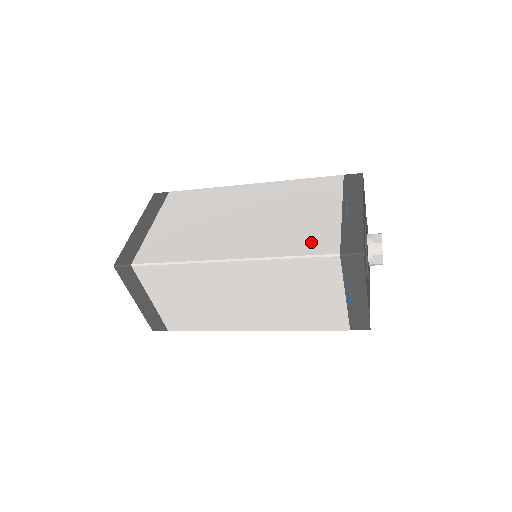
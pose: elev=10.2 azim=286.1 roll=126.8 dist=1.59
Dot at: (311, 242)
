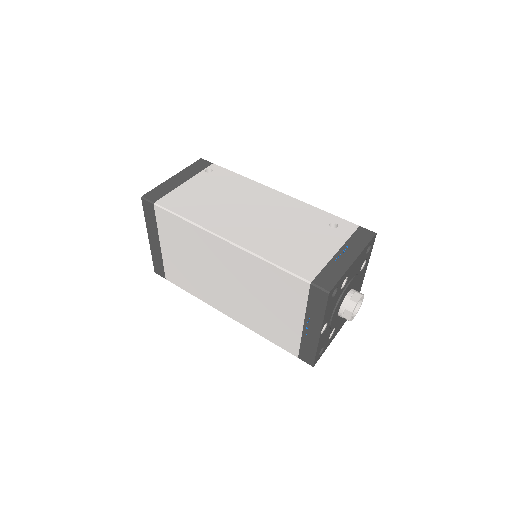
Dot at: (279, 338)
